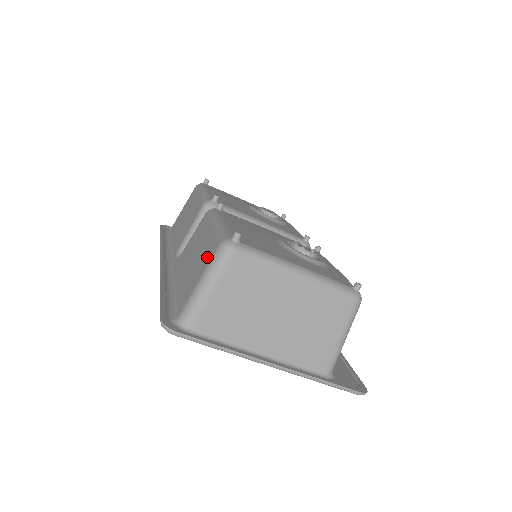
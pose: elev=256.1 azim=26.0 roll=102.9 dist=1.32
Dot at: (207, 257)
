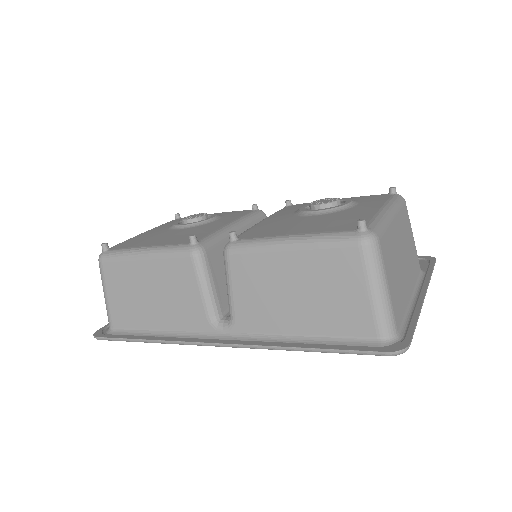
Dot at: (348, 269)
